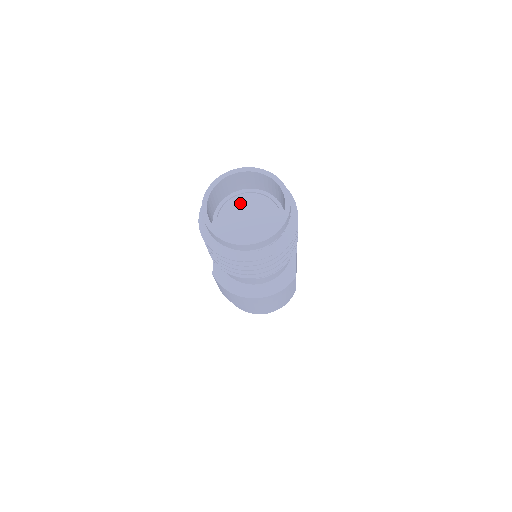
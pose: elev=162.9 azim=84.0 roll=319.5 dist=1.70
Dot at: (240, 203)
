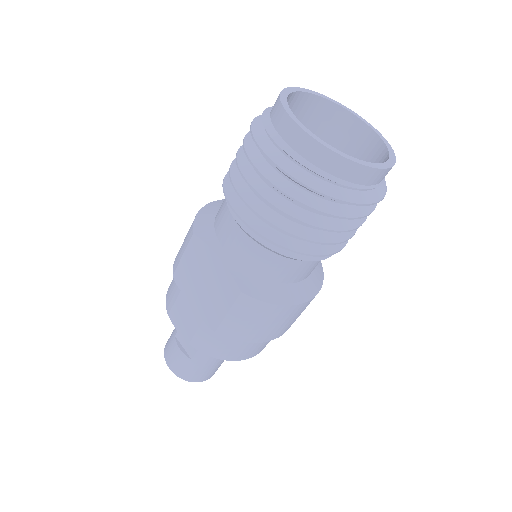
Dot at: occluded
